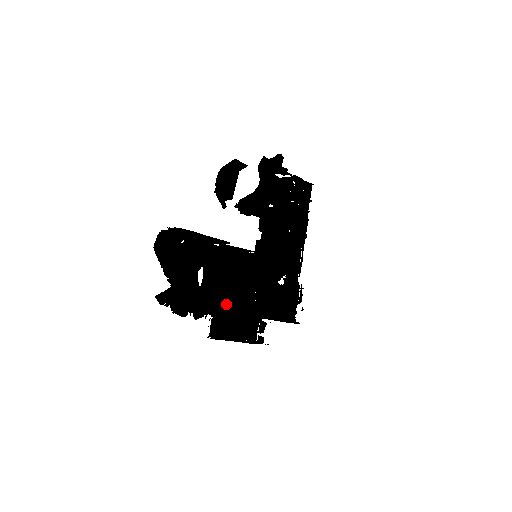
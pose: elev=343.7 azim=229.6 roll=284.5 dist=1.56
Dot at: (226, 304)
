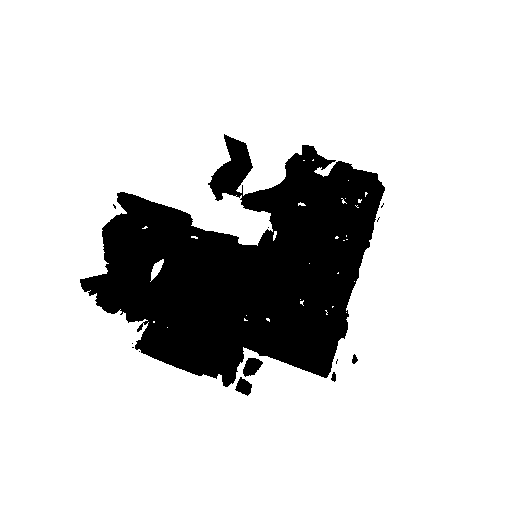
Dot at: (188, 313)
